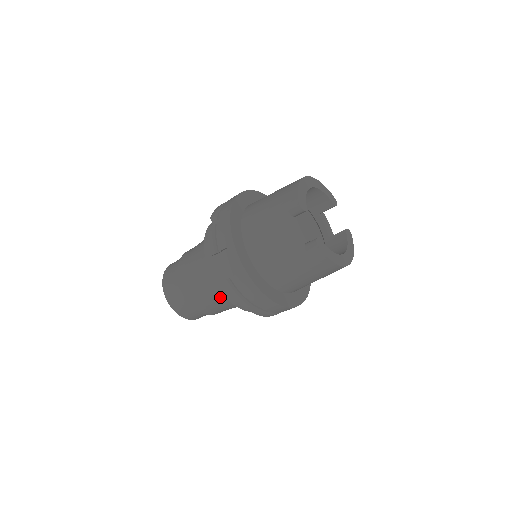
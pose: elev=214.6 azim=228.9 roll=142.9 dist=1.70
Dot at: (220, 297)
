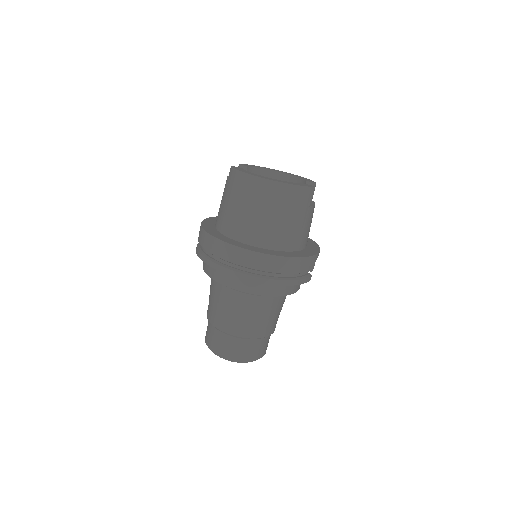
Dot at: (213, 287)
